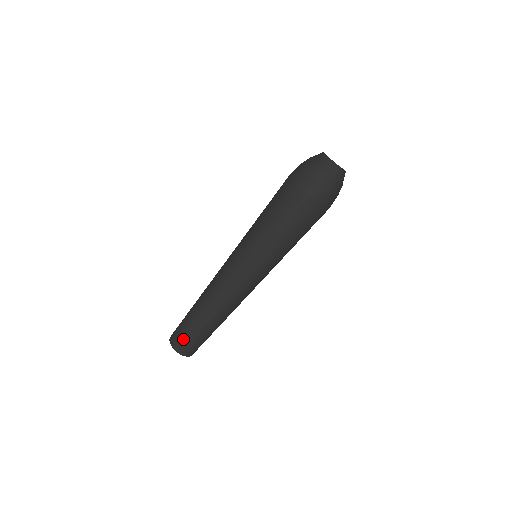
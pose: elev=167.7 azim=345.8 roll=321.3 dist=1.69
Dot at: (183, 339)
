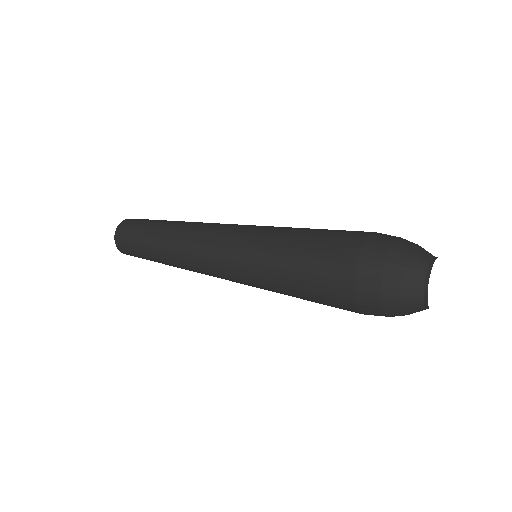
Dot at: (131, 253)
